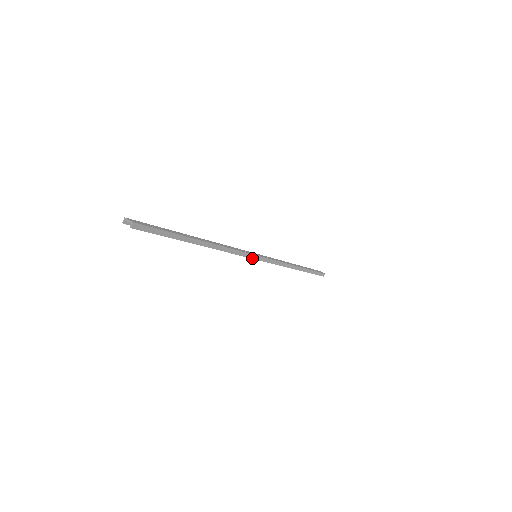
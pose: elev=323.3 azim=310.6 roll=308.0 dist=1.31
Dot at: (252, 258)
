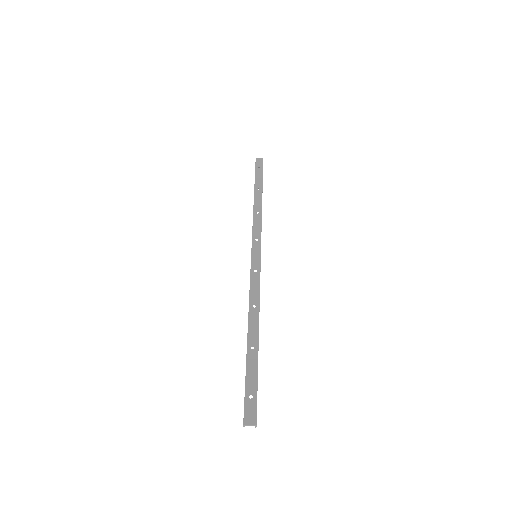
Dot at: (260, 267)
